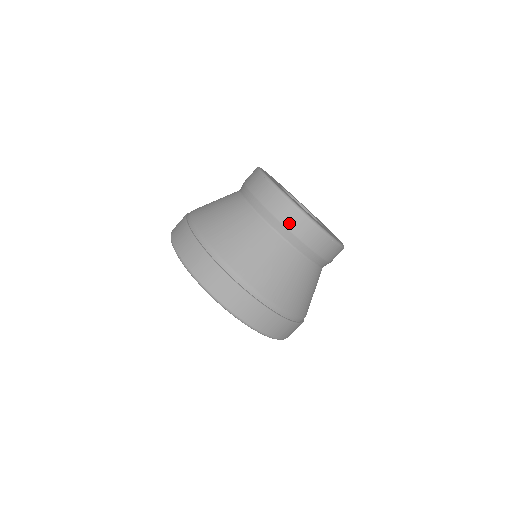
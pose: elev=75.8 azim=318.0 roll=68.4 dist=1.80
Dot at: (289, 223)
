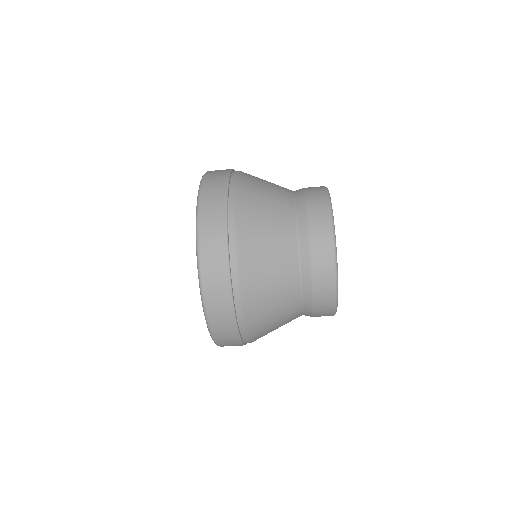
Dot at: (318, 313)
